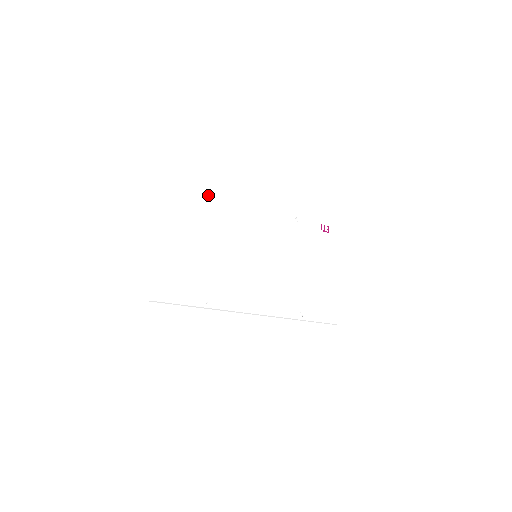
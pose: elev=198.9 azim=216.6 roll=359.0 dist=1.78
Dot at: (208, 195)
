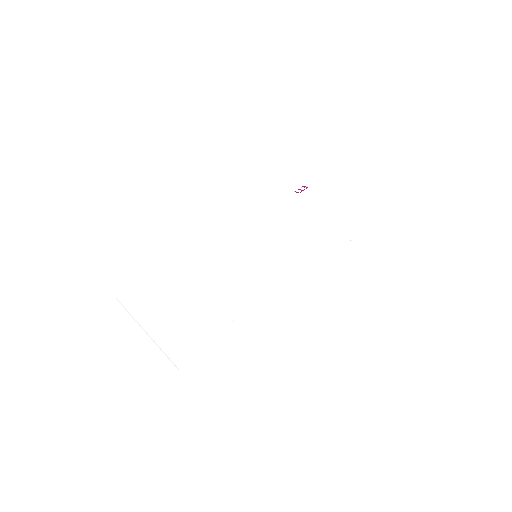
Dot at: (172, 268)
